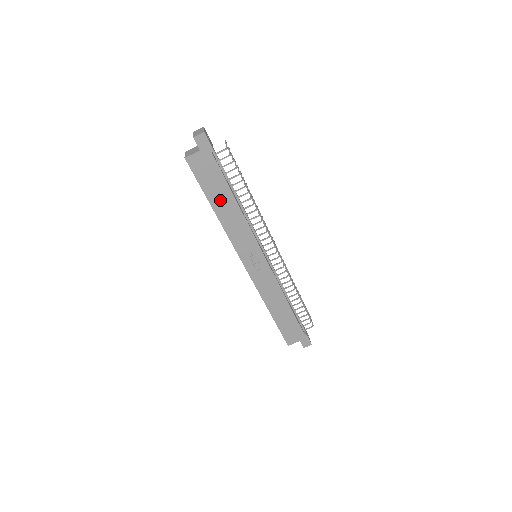
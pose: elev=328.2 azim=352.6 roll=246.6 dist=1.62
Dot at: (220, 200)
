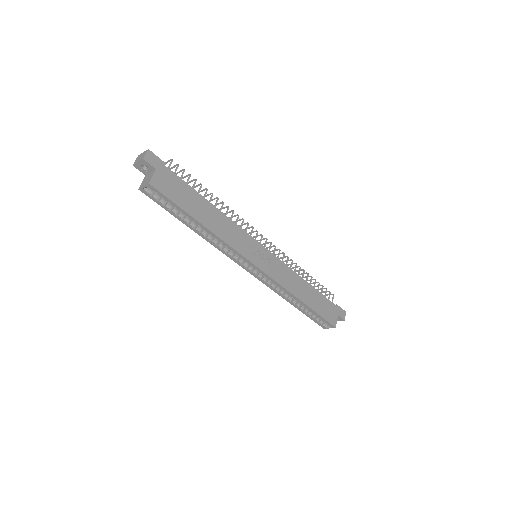
Dot at: (200, 211)
